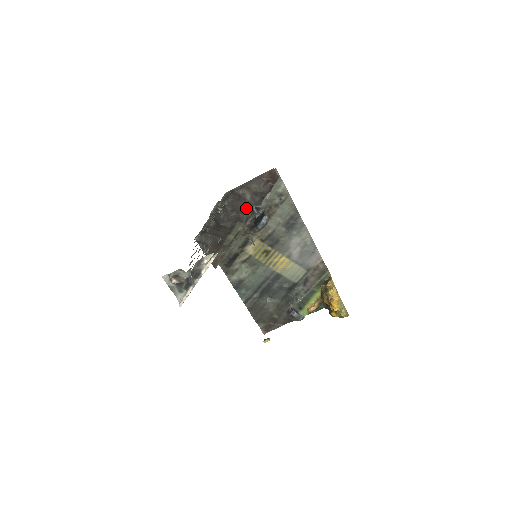
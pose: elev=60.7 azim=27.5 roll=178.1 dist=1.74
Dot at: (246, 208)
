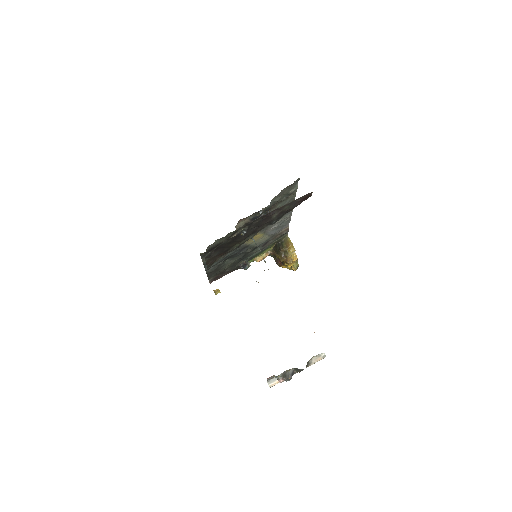
Dot at: (266, 223)
